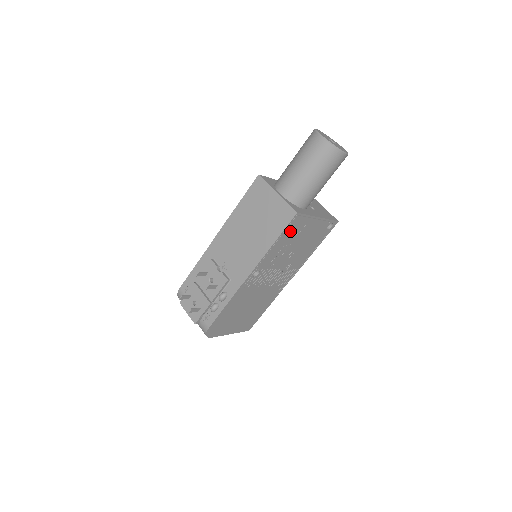
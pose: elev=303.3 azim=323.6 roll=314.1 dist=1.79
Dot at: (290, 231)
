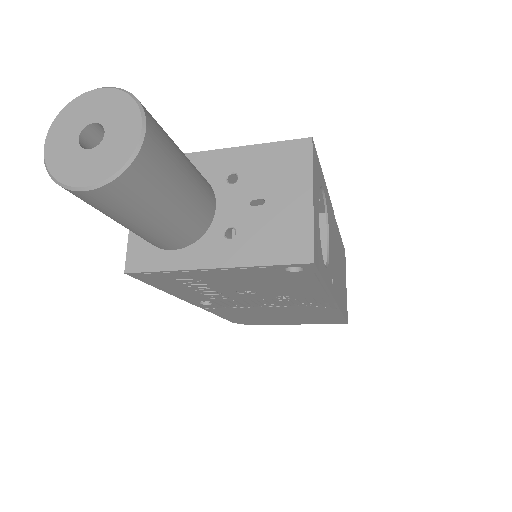
Dot at: (168, 282)
